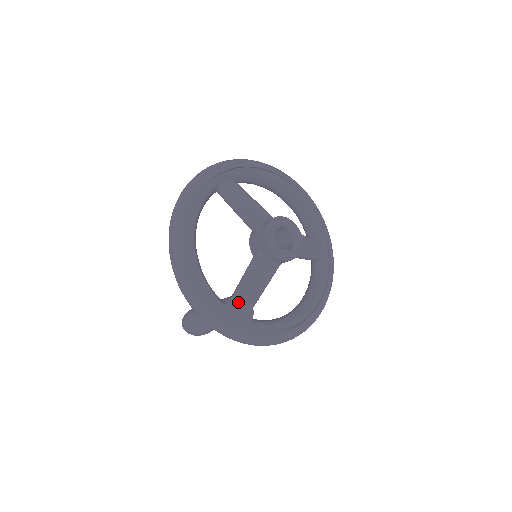
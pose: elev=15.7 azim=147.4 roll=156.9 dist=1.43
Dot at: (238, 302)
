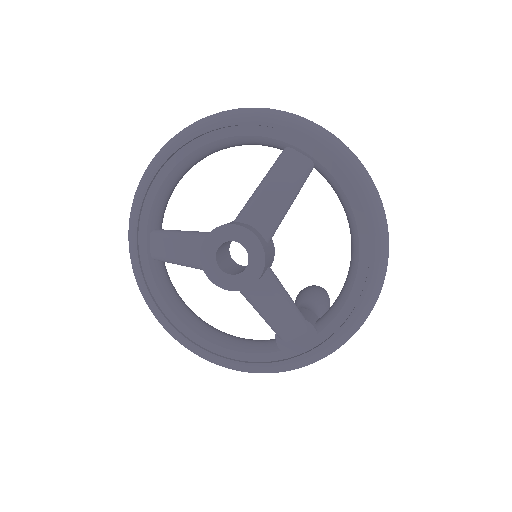
Dot at: (285, 336)
